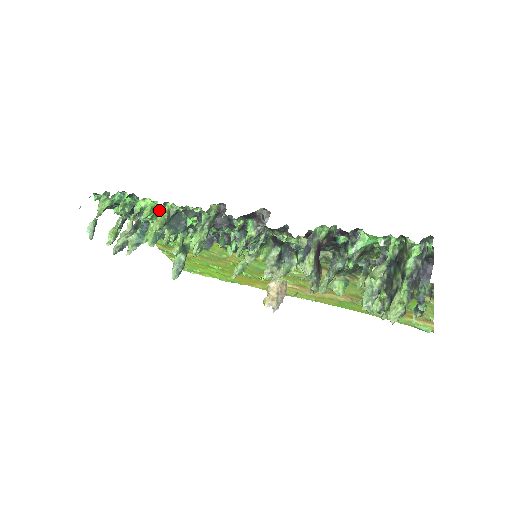
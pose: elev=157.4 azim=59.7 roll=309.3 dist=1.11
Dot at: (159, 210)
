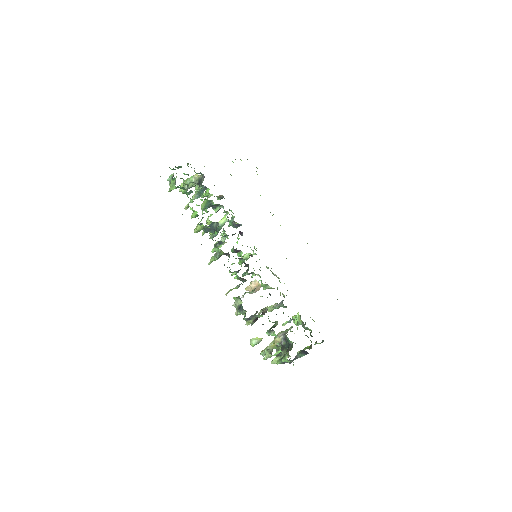
Dot at: occluded
